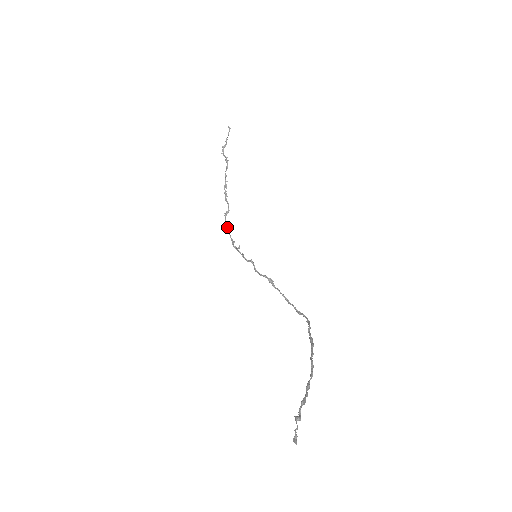
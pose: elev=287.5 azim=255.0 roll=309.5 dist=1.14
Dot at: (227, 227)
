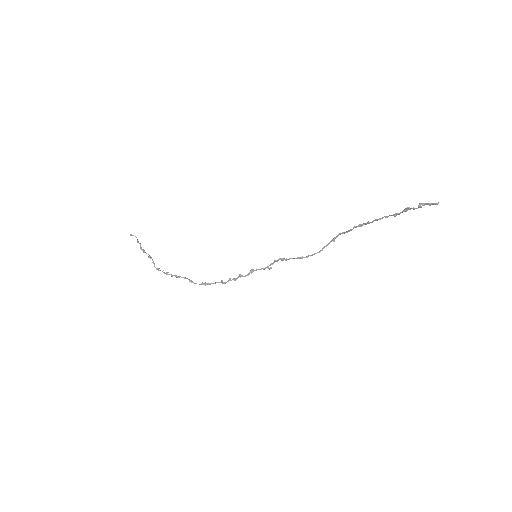
Dot at: (203, 283)
